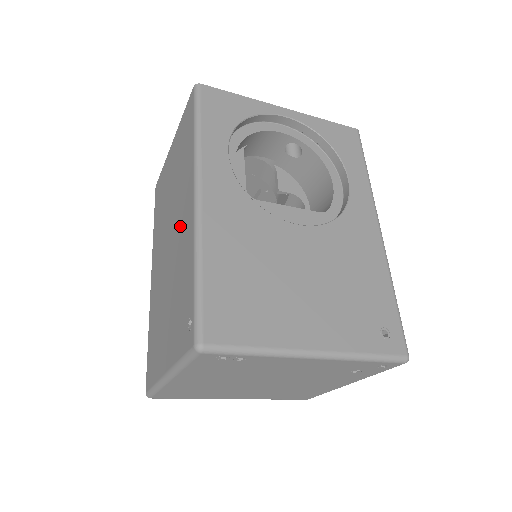
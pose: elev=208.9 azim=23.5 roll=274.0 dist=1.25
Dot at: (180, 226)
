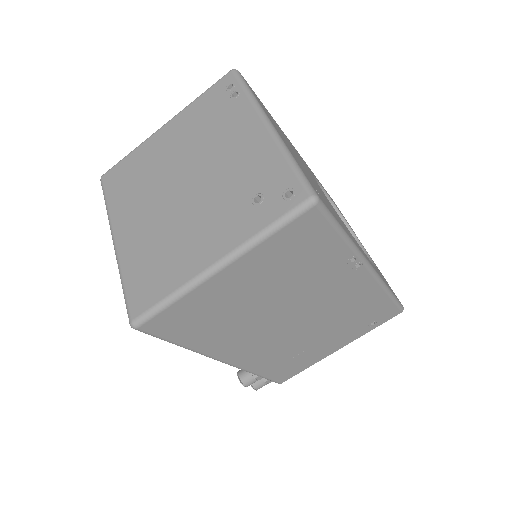
Dot at: occluded
